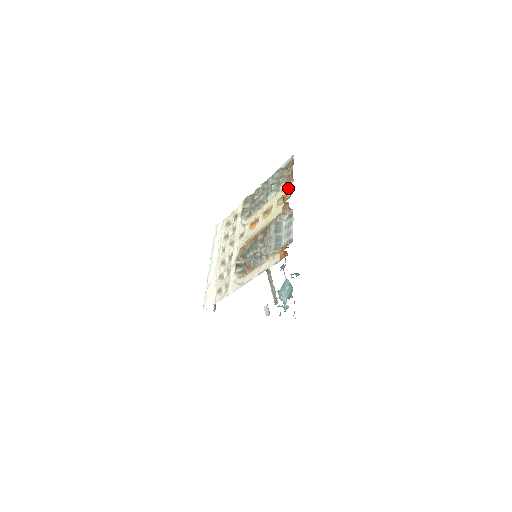
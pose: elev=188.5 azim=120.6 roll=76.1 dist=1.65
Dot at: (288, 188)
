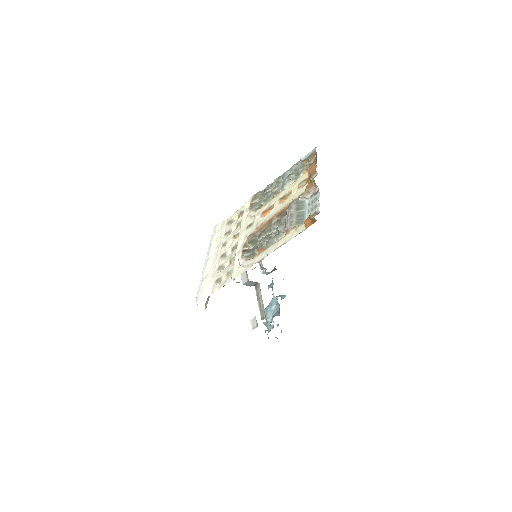
Dot at: (313, 170)
